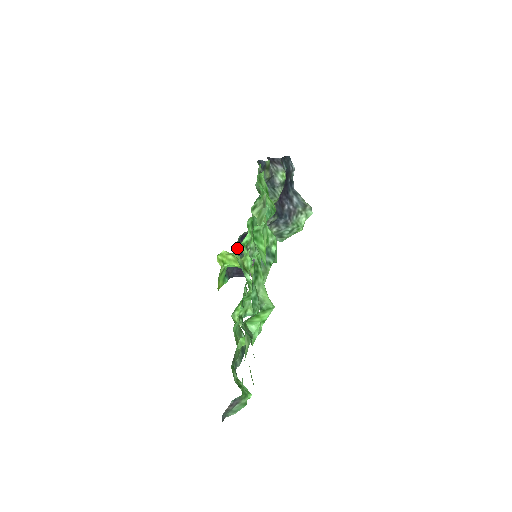
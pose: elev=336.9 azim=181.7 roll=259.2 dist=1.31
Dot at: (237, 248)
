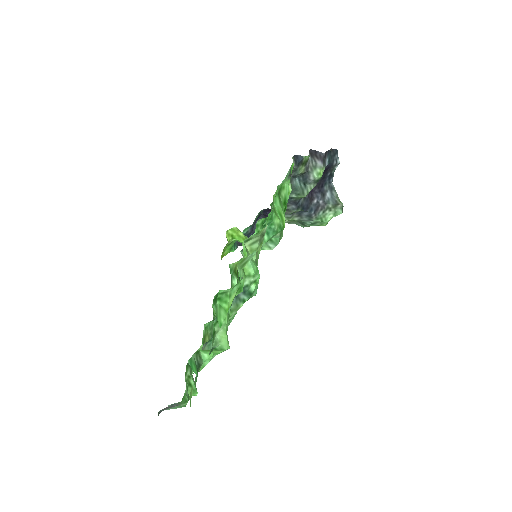
Dot at: (256, 220)
